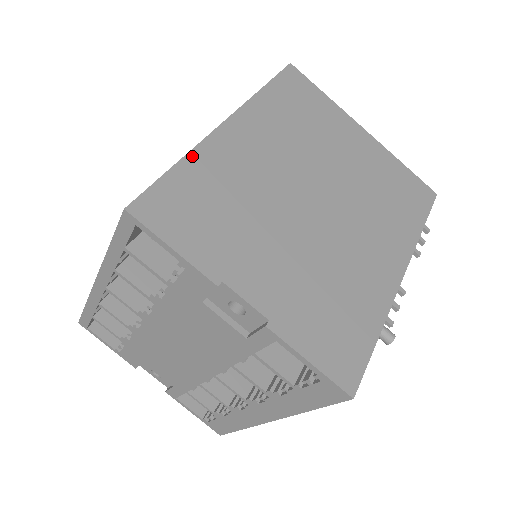
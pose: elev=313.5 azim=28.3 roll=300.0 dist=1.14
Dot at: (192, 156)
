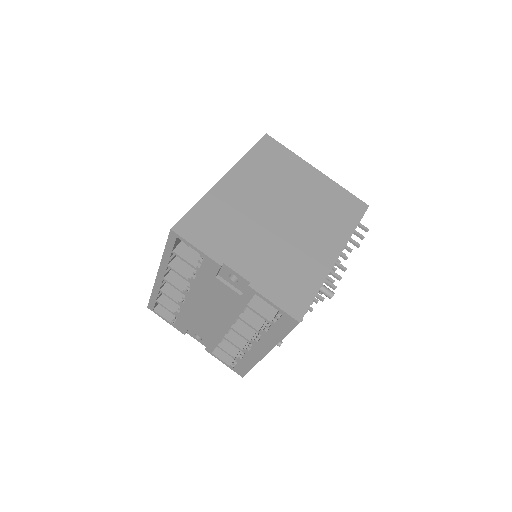
Dot at: (205, 198)
